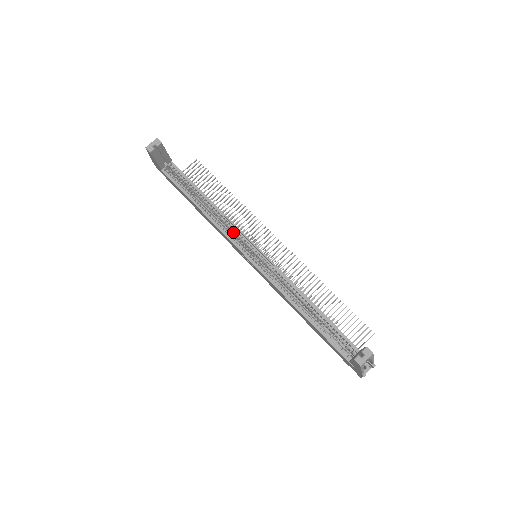
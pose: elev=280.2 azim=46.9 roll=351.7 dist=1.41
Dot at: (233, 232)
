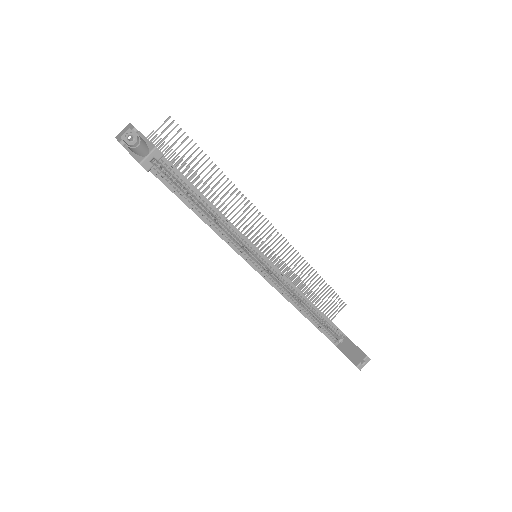
Dot at: (236, 238)
